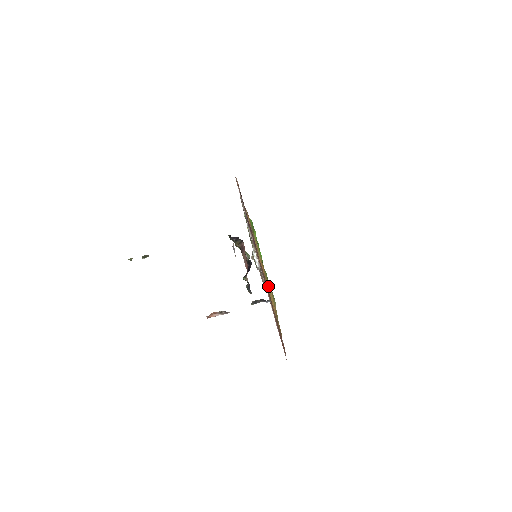
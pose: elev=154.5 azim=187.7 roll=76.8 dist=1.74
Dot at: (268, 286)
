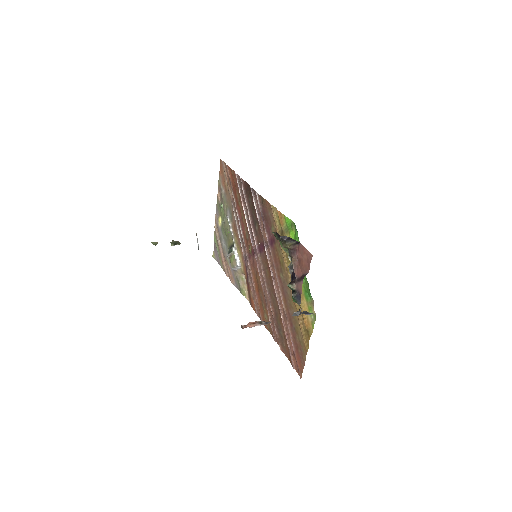
Dot at: (301, 295)
